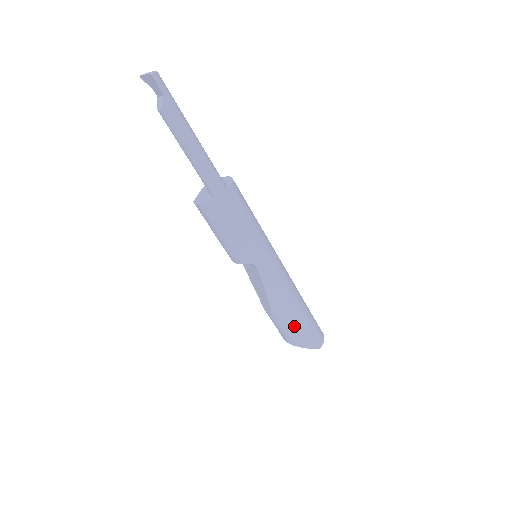
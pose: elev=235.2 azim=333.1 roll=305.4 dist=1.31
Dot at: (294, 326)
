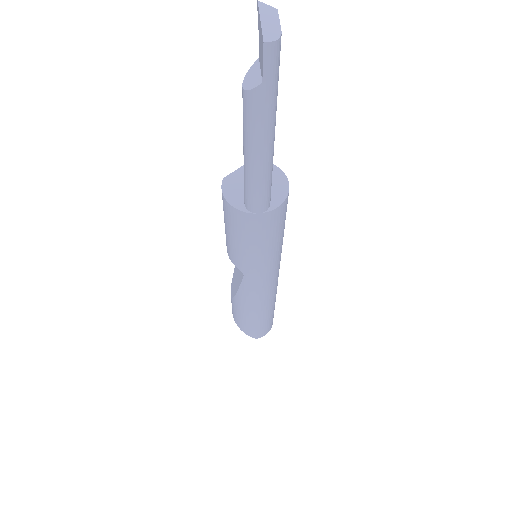
Dot at: (245, 319)
